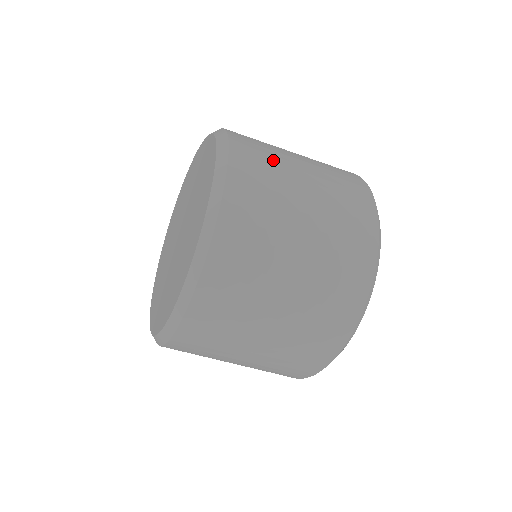
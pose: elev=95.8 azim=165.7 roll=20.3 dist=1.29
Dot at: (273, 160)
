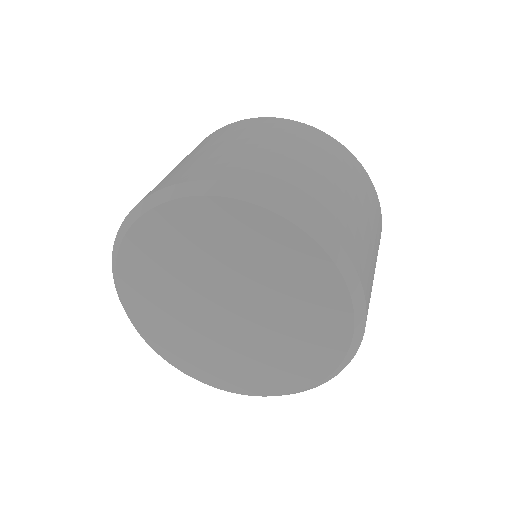
Dot at: (362, 239)
